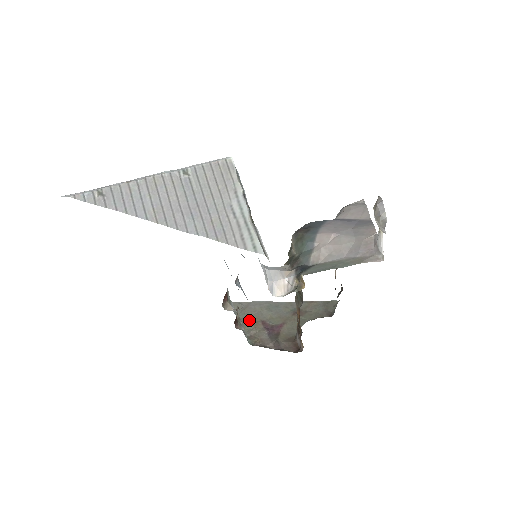
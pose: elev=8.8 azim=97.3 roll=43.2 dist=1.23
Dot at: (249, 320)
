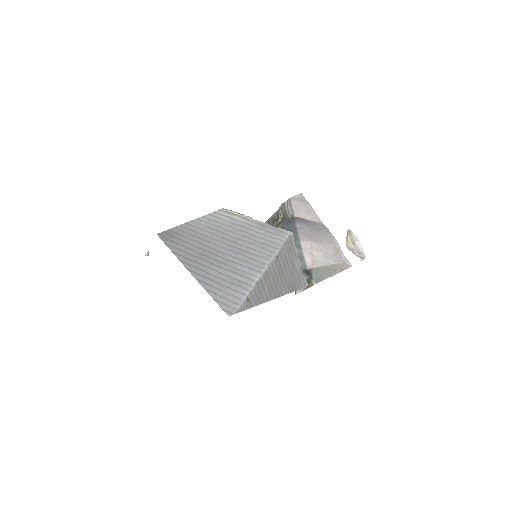
Dot at: occluded
